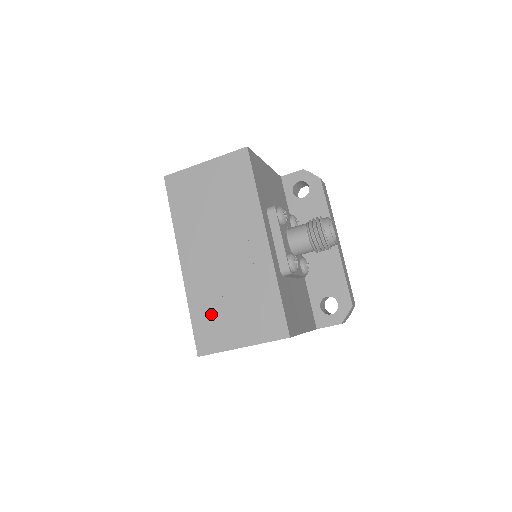
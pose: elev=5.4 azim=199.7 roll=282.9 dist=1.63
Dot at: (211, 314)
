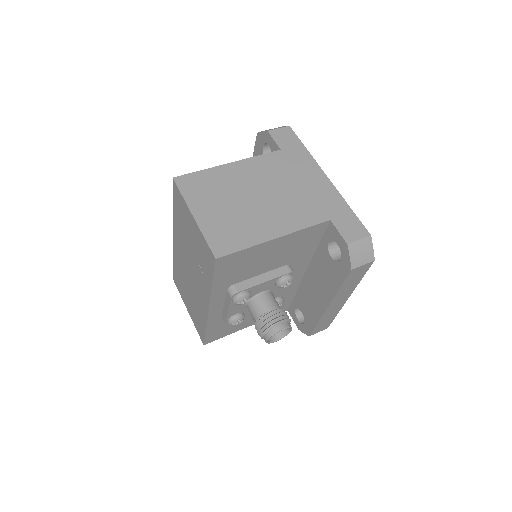
Dot at: (180, 280)
